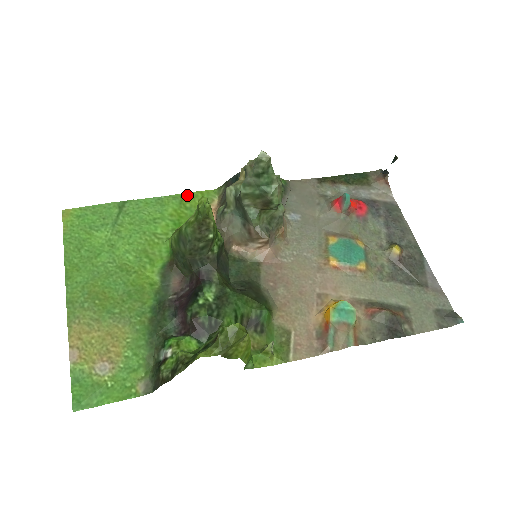
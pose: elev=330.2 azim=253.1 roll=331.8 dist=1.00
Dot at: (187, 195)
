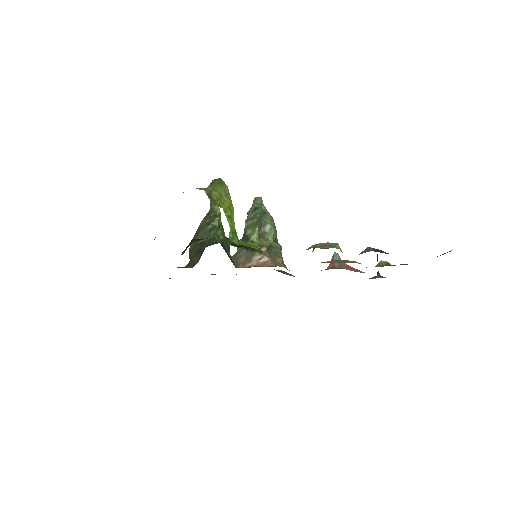
Dot at: occluded
